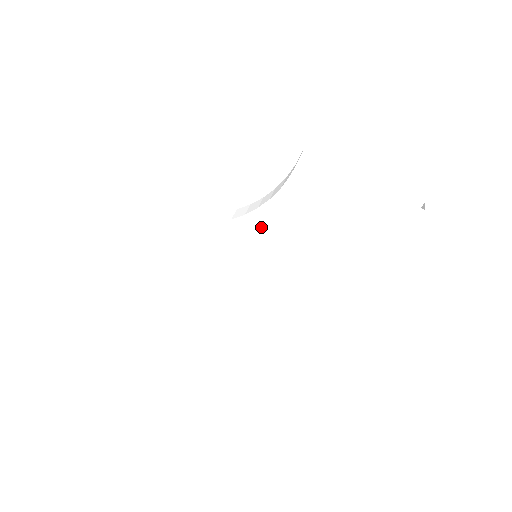
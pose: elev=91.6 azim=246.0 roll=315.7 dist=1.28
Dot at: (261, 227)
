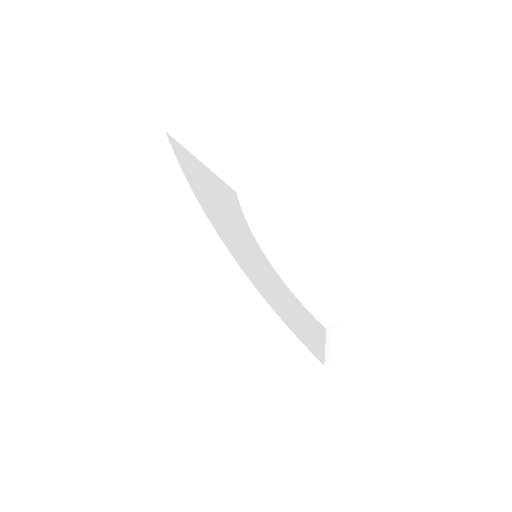
Dot at: (275, 278)
